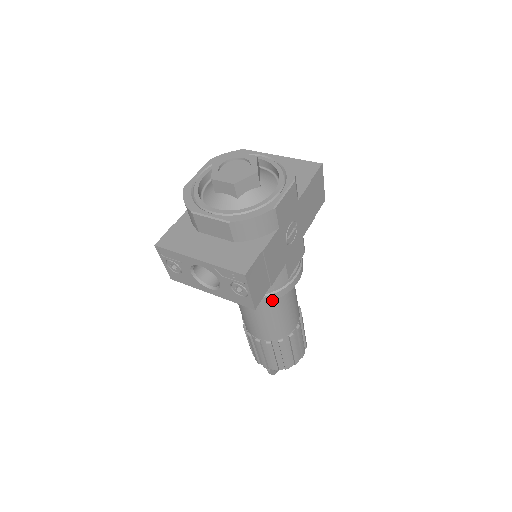
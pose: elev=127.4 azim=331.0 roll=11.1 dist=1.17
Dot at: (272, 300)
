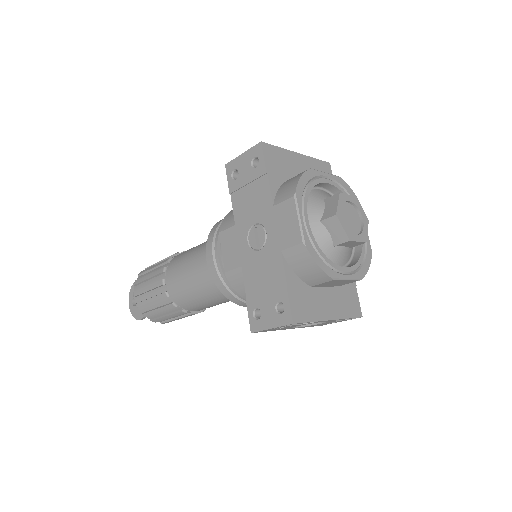
Dot at: occluded
